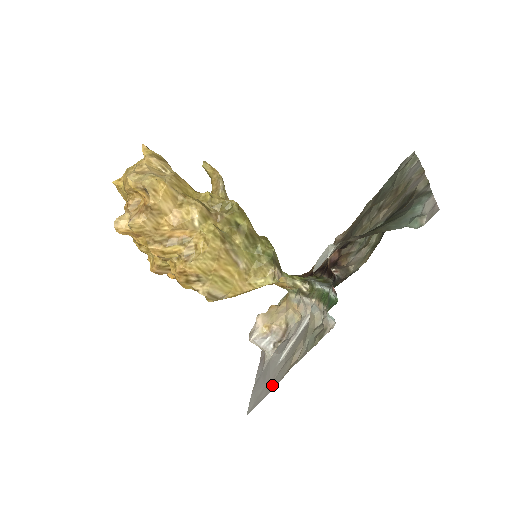
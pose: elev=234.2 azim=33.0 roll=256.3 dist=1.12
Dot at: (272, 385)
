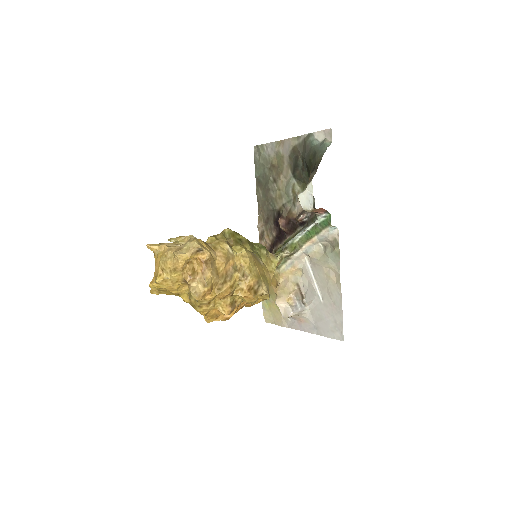
Dot at: (338, 306)
